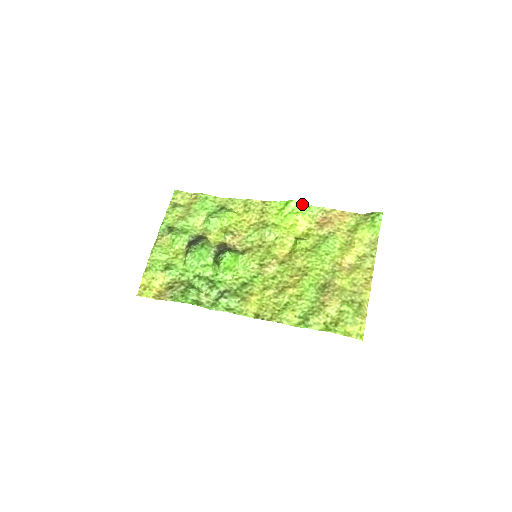
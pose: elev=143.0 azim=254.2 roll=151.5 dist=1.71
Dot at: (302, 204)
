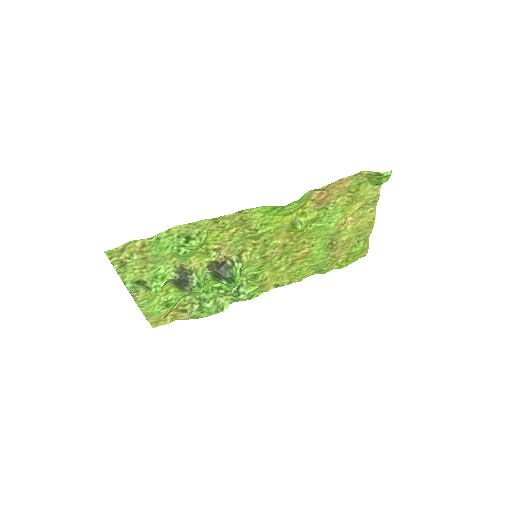
Dot at: (295, 202)
